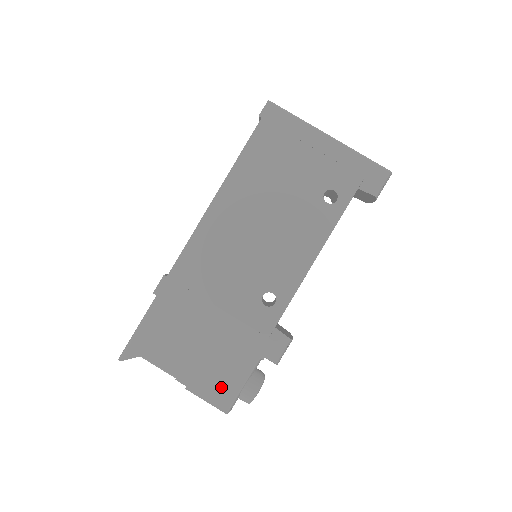
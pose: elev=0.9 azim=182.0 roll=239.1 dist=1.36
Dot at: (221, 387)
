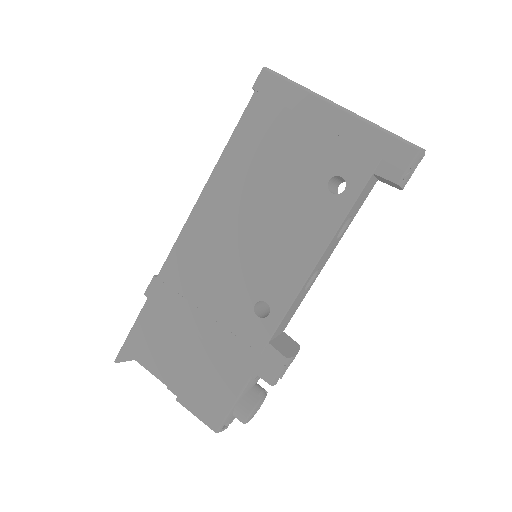
Dot at: (211, 403)
